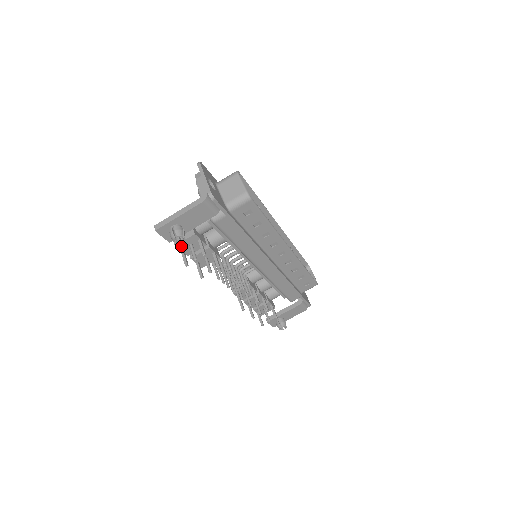
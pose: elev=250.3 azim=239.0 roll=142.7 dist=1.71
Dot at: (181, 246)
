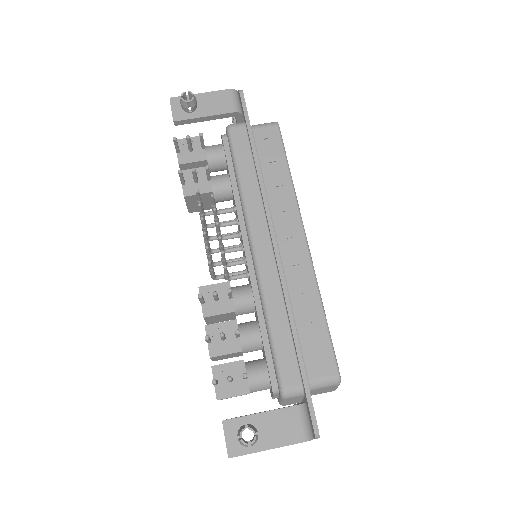
Dot at: (180, 145)
